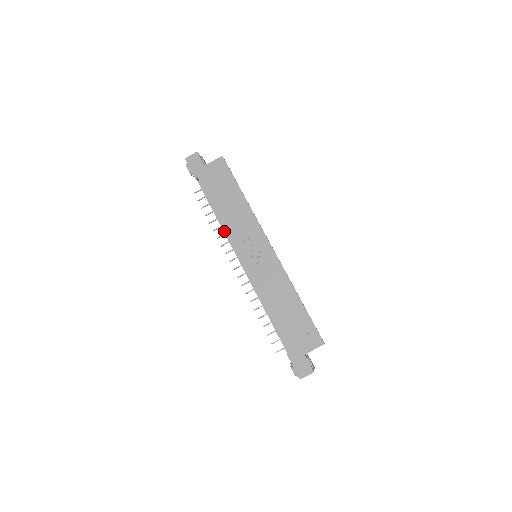
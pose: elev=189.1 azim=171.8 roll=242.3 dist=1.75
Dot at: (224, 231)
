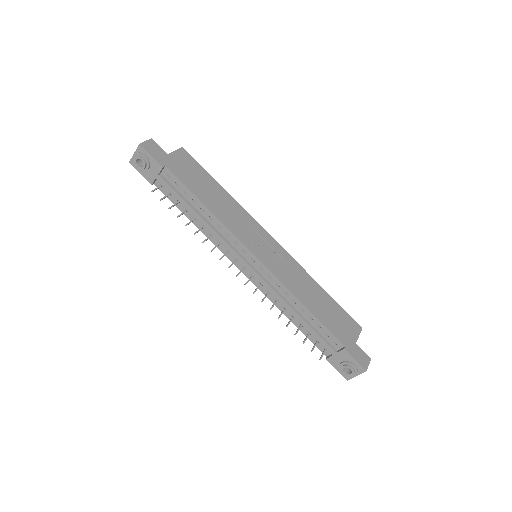
Dot at: (214, 230)
